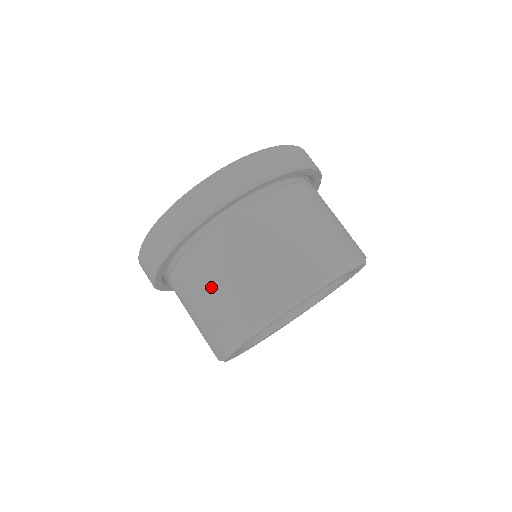
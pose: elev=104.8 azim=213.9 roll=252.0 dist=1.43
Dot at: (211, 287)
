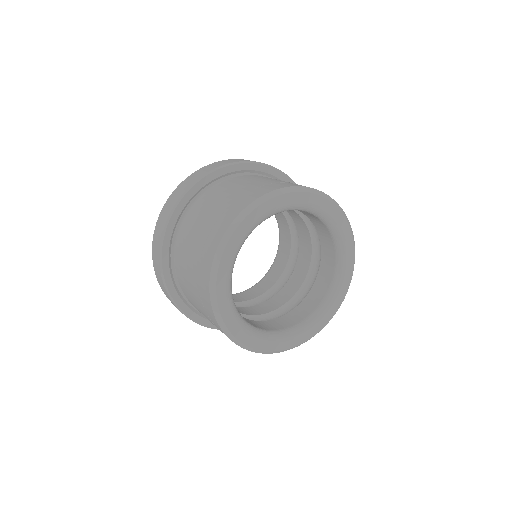
Dot at: occluded
